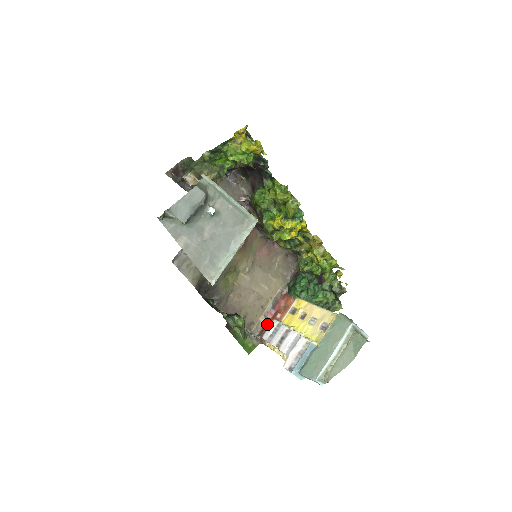
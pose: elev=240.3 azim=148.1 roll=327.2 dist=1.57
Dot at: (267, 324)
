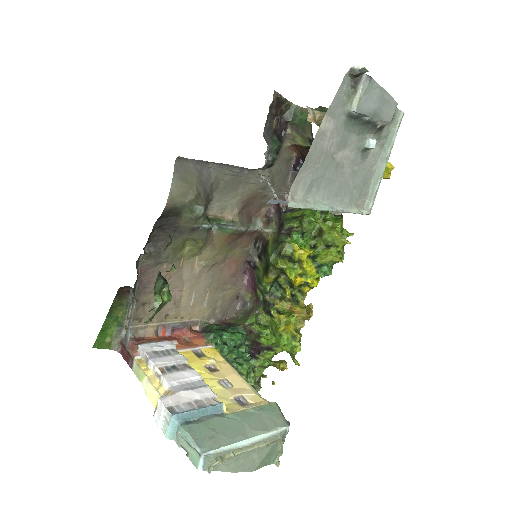
Dot at: (153, 338)
